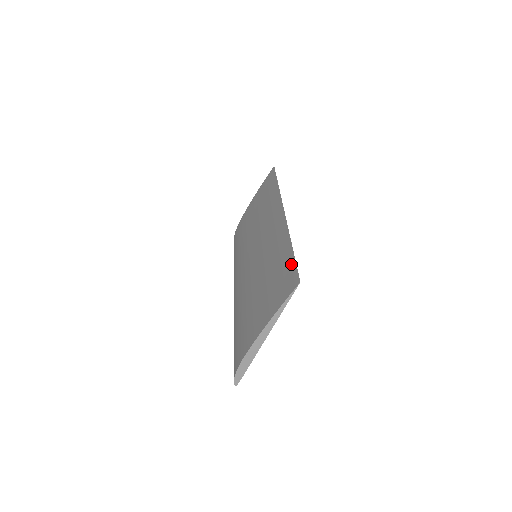
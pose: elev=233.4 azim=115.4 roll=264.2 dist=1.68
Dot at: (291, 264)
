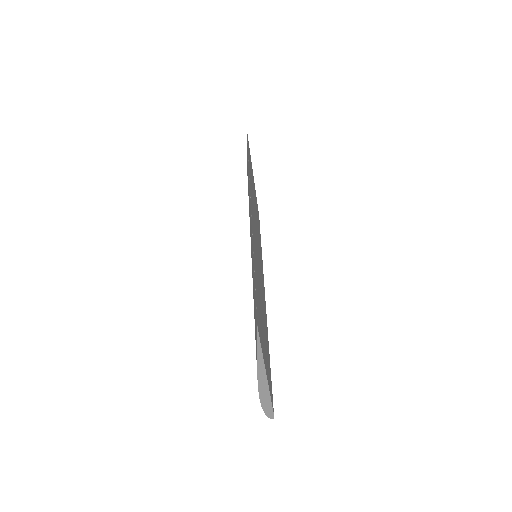
Dot at: occluded
